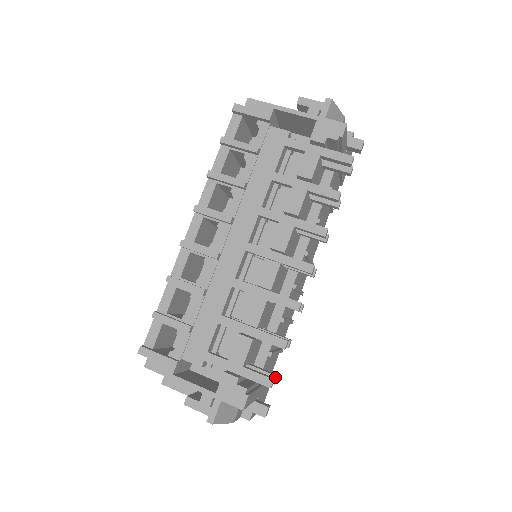
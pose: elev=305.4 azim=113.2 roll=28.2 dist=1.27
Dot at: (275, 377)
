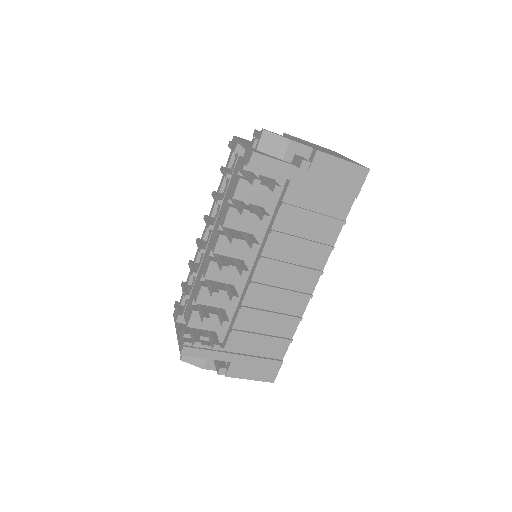
Dot at: (213, 344)
